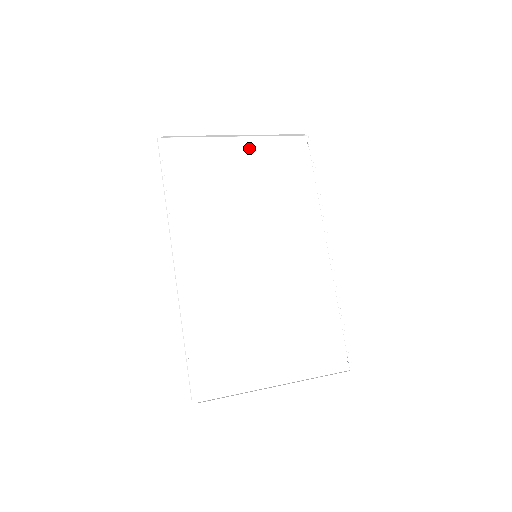
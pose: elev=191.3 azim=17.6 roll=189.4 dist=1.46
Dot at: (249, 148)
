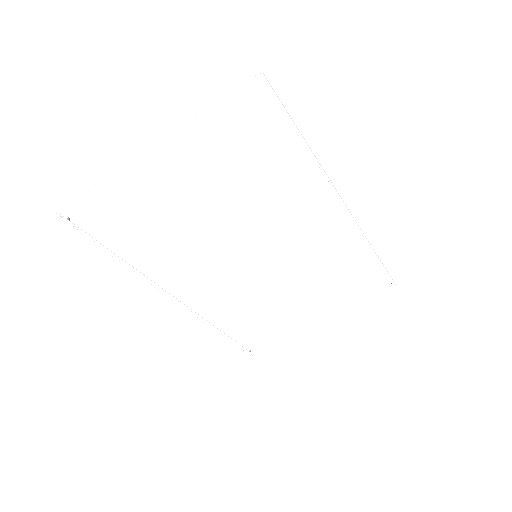
Dot at: (178, 152)
